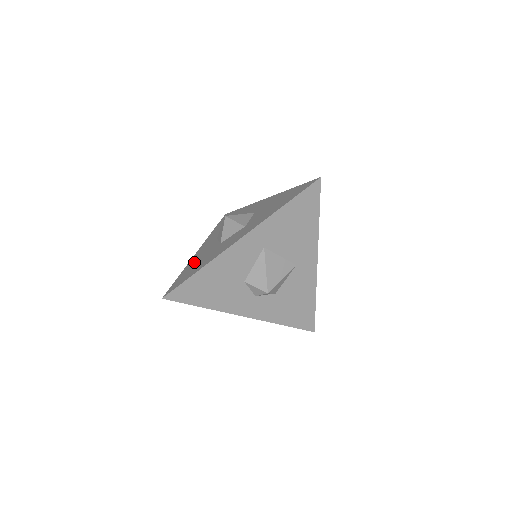
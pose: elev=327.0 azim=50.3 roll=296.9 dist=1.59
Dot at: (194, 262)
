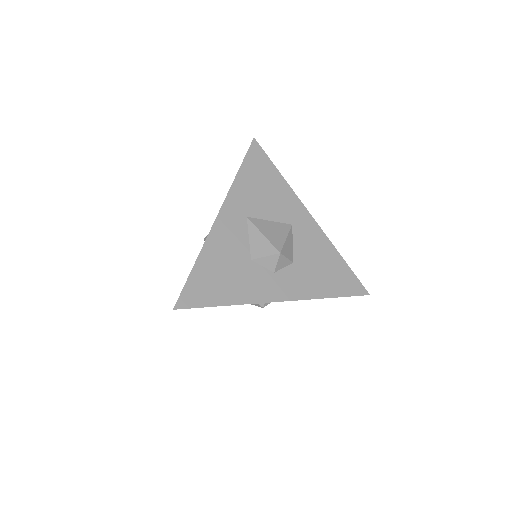
Dot at: occluded
